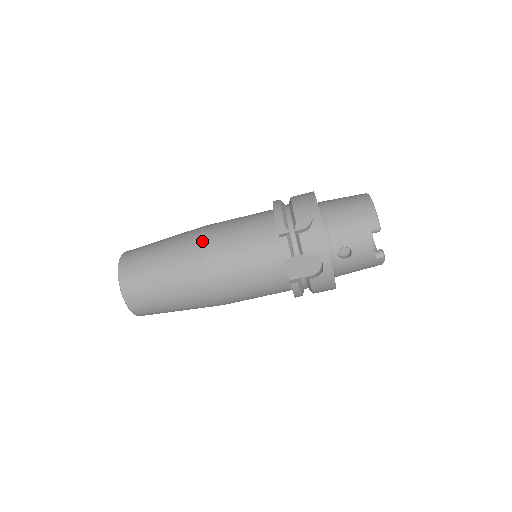
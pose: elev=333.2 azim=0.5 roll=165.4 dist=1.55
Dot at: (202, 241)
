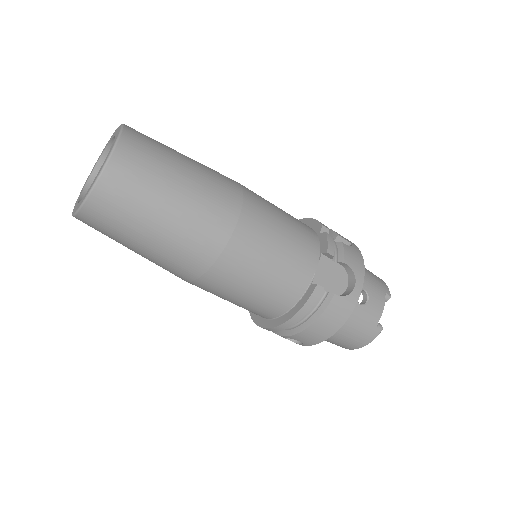
Dot at: occluded
